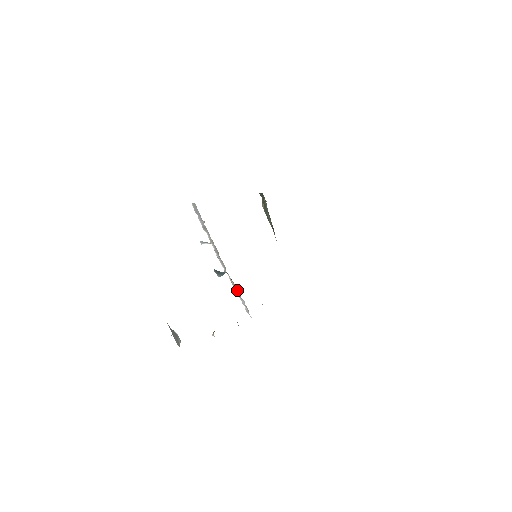
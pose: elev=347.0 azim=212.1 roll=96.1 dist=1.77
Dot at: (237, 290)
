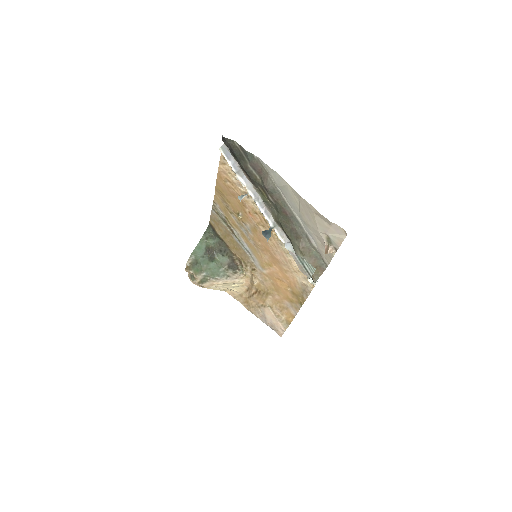
Dot at: (290, 244)
